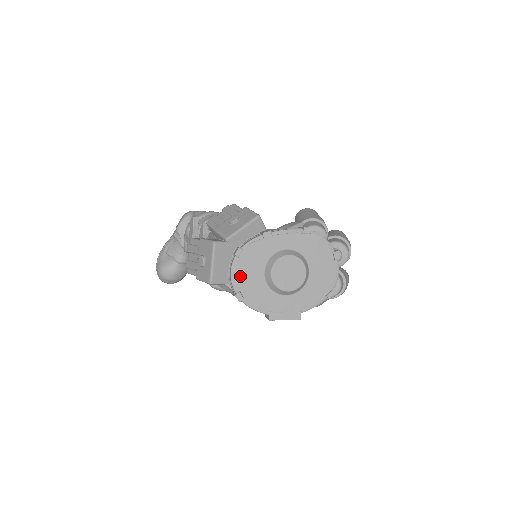
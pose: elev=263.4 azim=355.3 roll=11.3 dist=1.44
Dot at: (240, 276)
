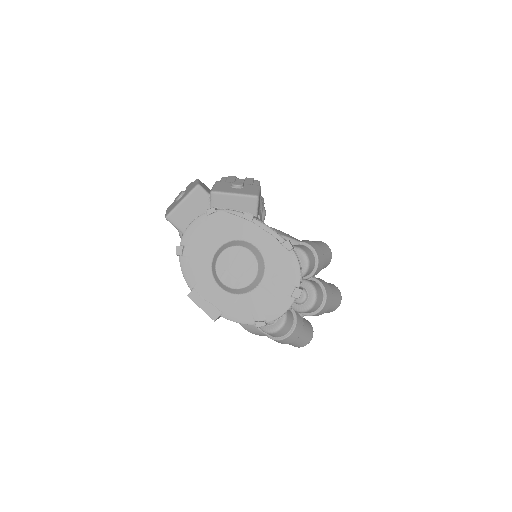
Dot at: (195, 233)
